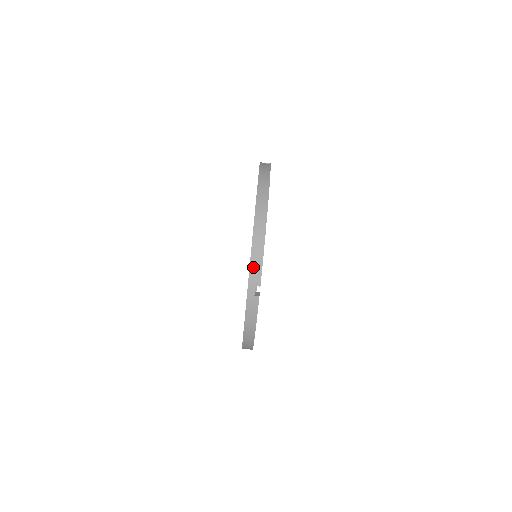
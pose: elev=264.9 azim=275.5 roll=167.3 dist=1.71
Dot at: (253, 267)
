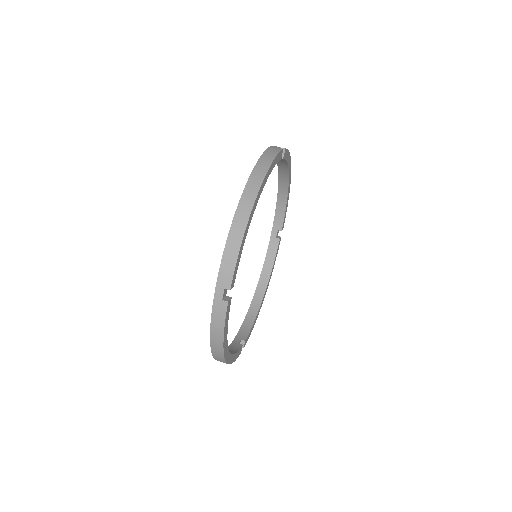
Dot at: (224, 265)
